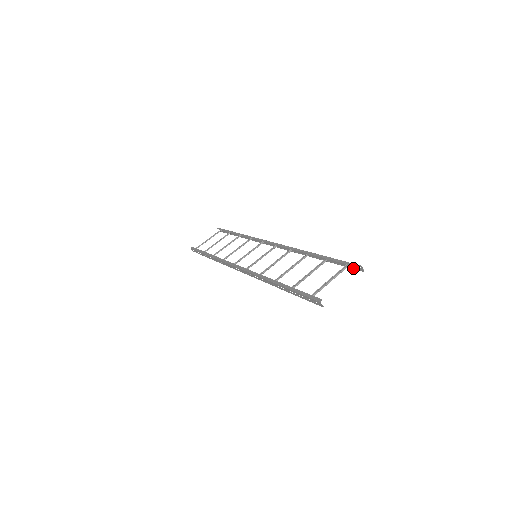
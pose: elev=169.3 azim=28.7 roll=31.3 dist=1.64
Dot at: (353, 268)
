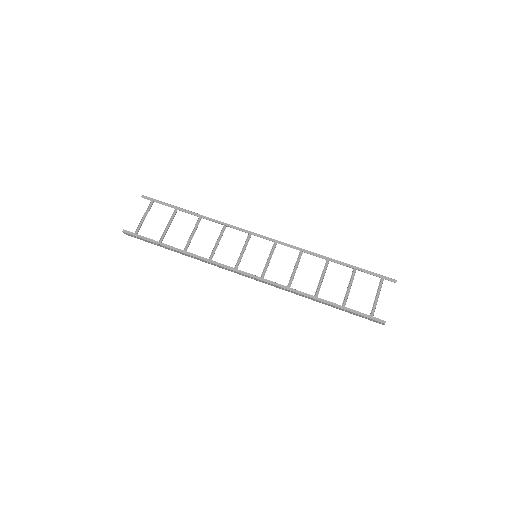
Dot at: occluded
